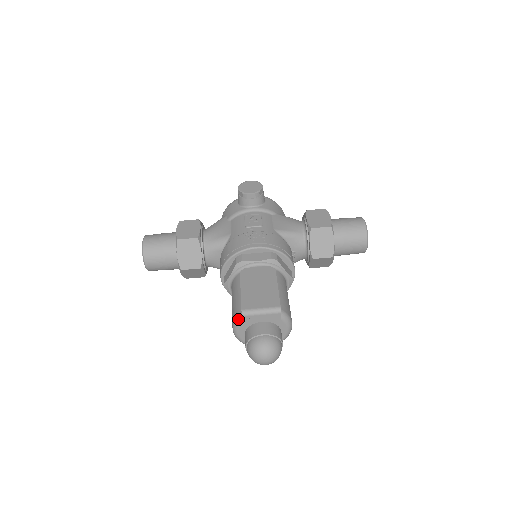
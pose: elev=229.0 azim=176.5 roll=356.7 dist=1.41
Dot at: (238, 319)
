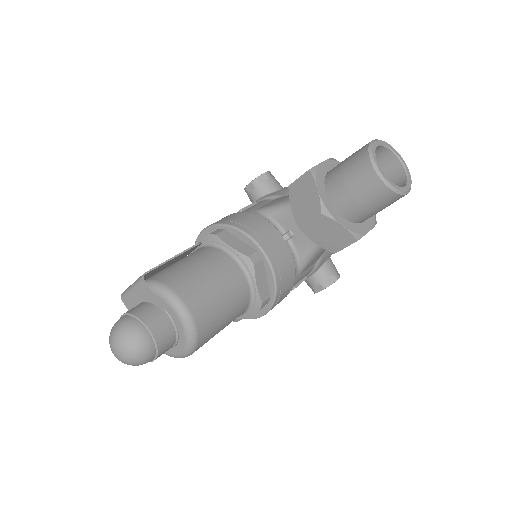
Dot at: occluded
